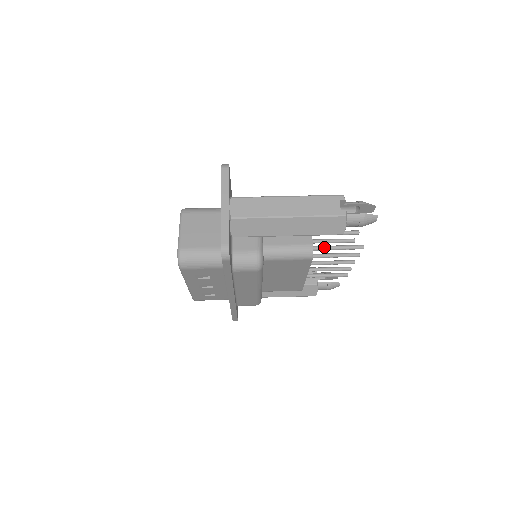
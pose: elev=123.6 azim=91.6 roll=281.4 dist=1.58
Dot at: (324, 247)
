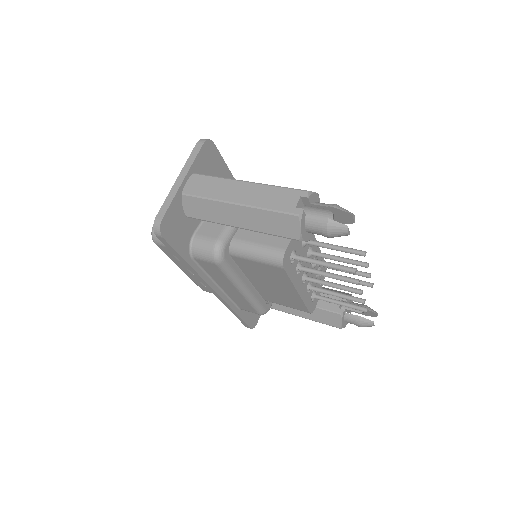
Dot at: (307, 259)
